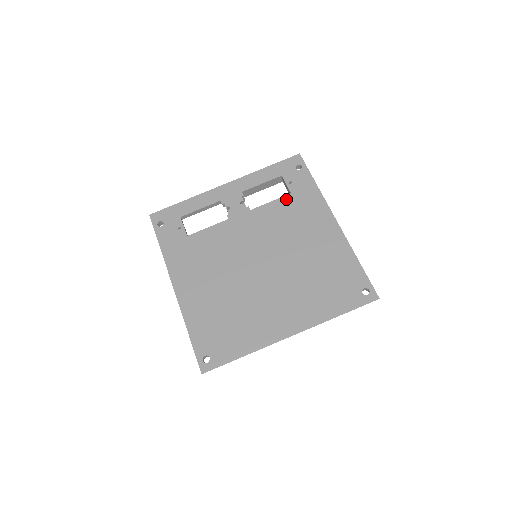
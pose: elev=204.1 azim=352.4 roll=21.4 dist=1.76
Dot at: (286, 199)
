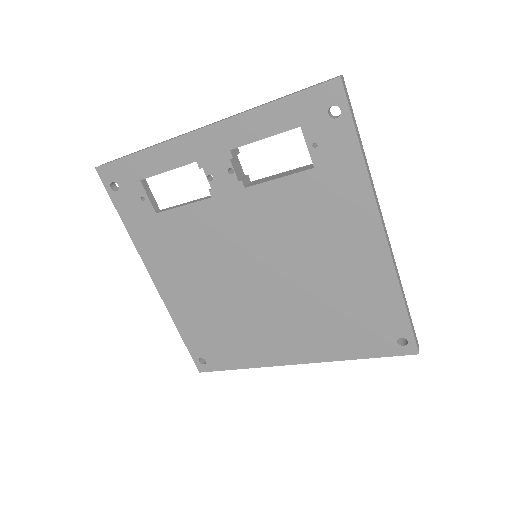
Dot at: (304, 178)
